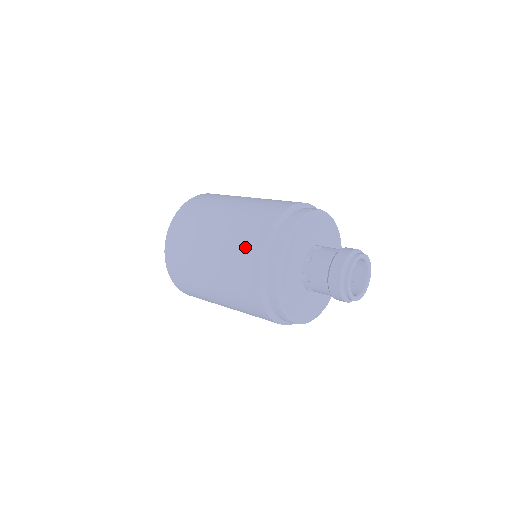
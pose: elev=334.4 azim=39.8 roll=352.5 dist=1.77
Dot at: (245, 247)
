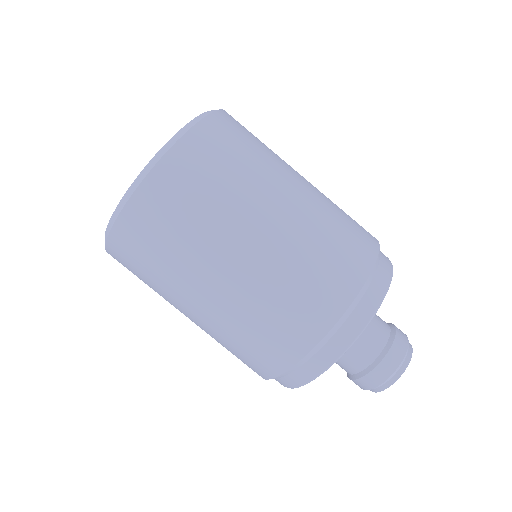
Dot at: (336, 265)
